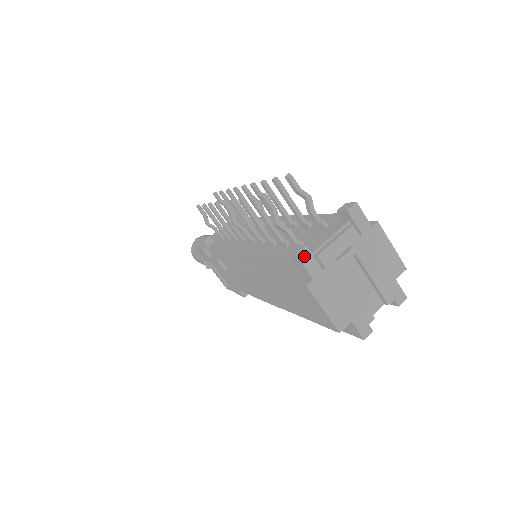
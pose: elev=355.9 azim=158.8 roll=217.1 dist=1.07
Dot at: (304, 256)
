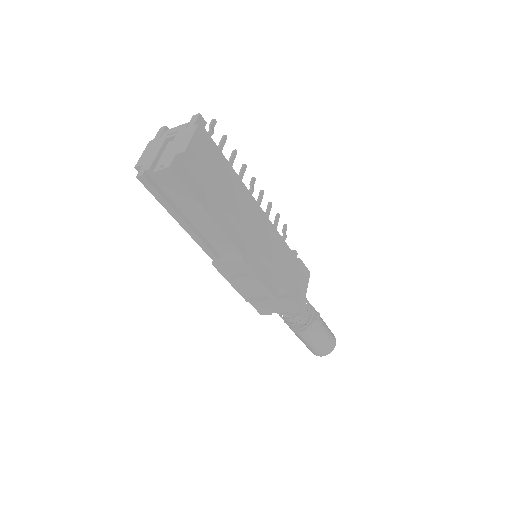
Dot at: (161, 129)
